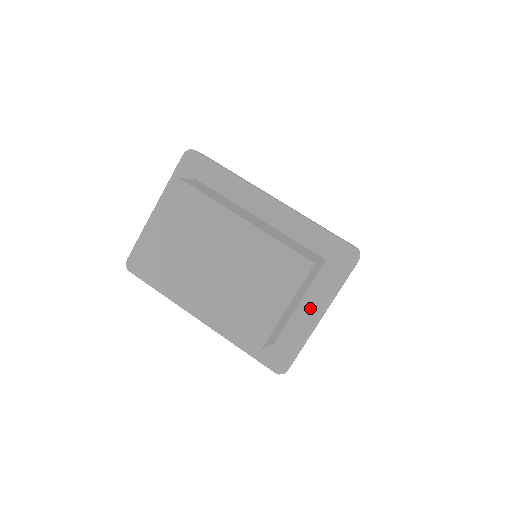
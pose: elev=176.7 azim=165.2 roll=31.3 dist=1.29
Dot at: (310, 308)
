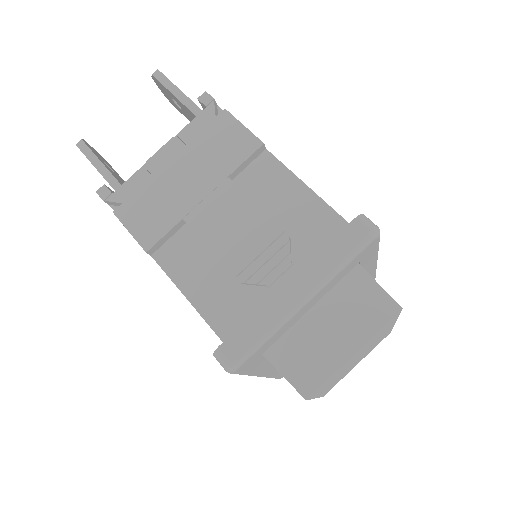
Dot at: occluded
